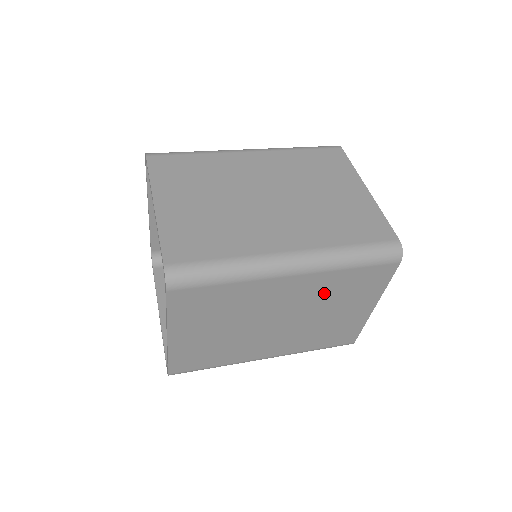
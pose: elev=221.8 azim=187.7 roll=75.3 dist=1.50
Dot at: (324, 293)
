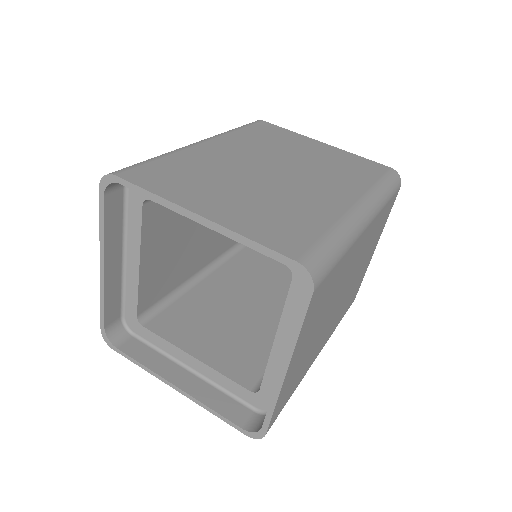
Dot at: (368, 243)
